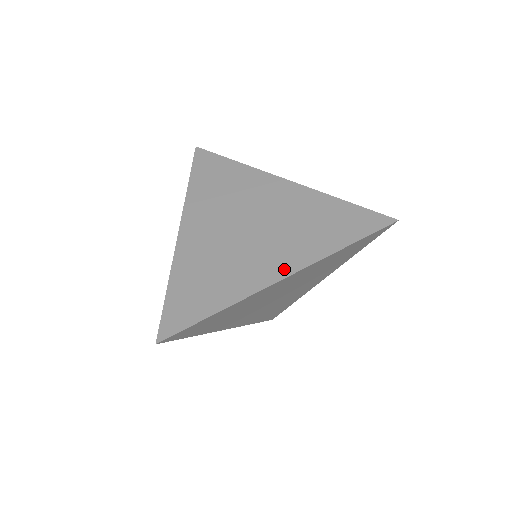
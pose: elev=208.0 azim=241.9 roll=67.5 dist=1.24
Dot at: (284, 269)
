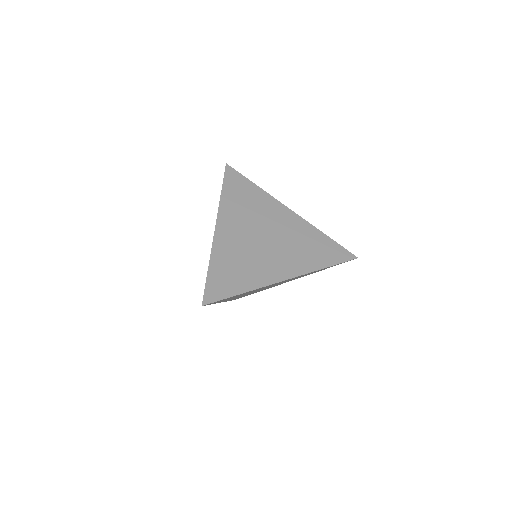
Dot at: (288, 273)
